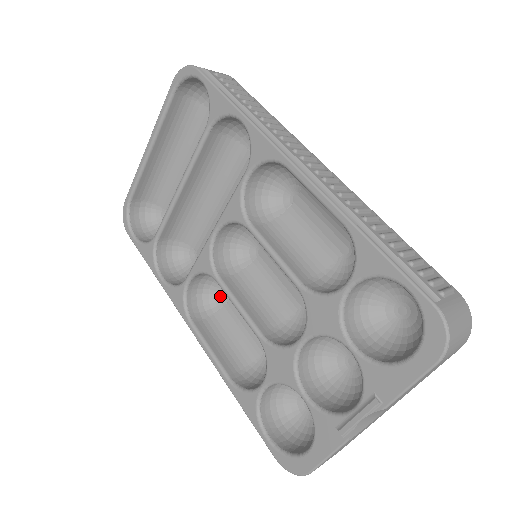
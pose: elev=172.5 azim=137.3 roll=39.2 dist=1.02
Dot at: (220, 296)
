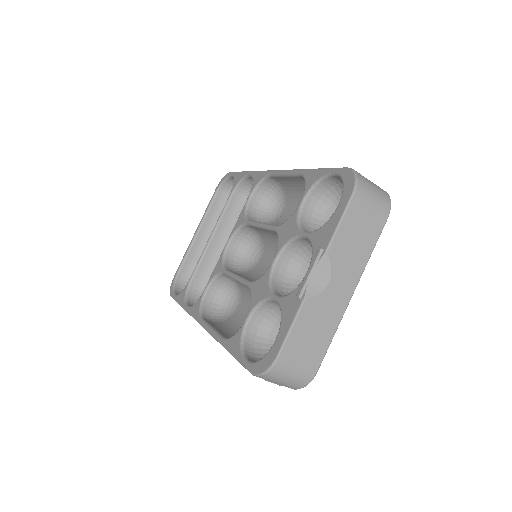
Dot at: (231, 310)
